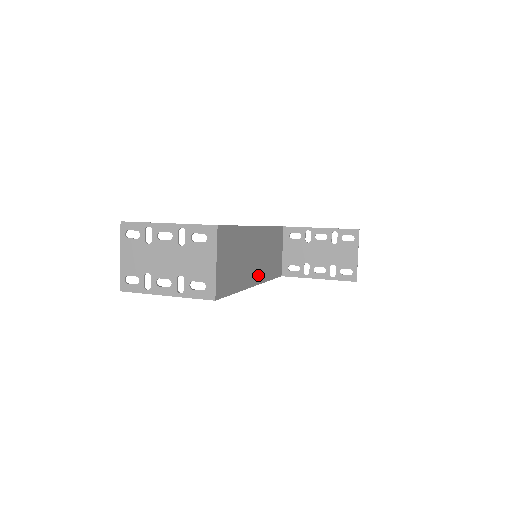
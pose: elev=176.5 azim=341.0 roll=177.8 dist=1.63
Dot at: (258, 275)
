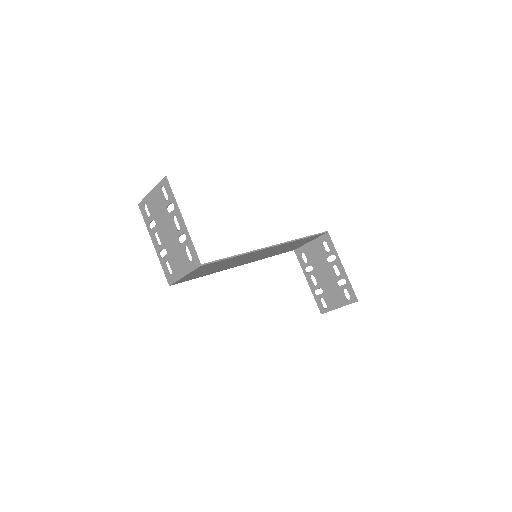
Dot at: (250, 261)
